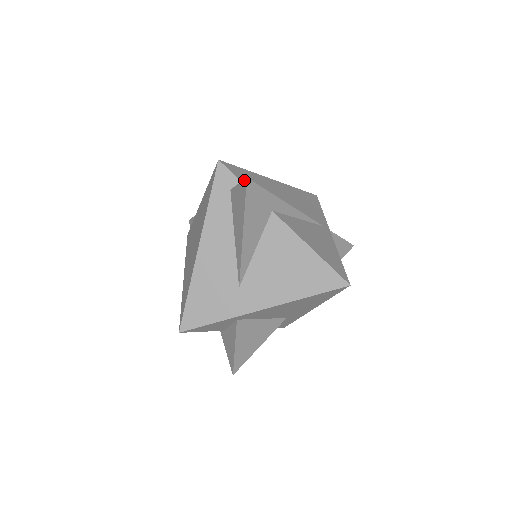
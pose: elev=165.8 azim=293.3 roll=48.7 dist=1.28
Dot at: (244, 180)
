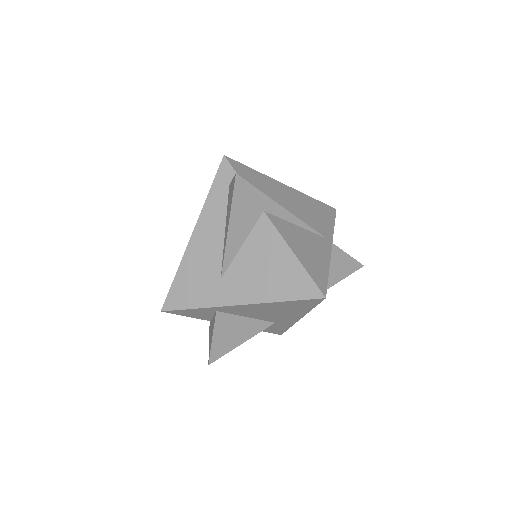
Dot at: (235, 175)
